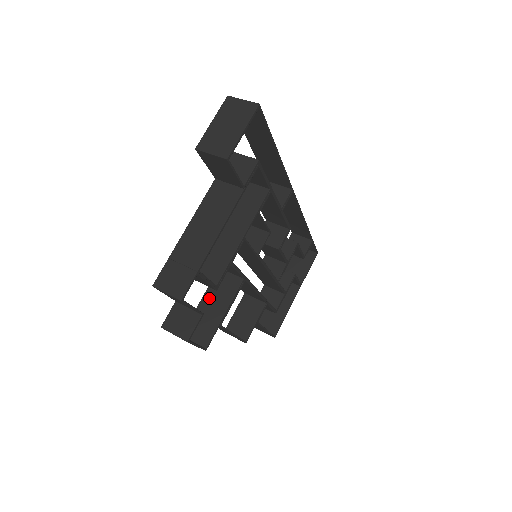
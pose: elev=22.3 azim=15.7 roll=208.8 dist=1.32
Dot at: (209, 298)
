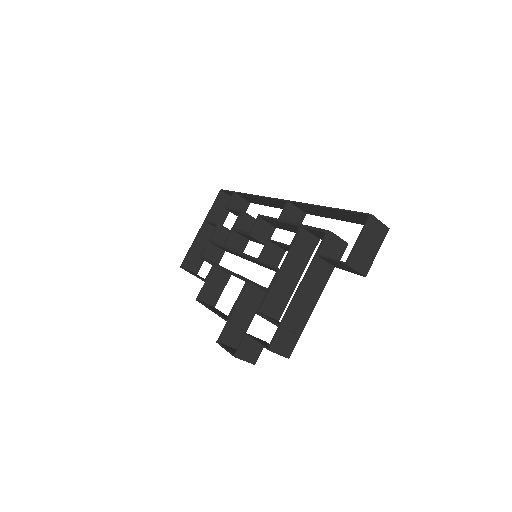
Dot at: (240, 309)
